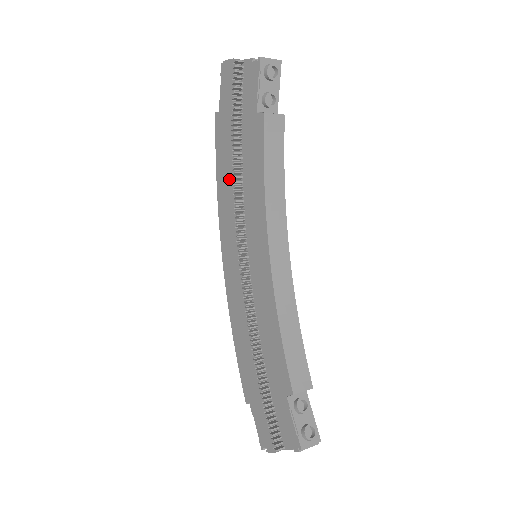
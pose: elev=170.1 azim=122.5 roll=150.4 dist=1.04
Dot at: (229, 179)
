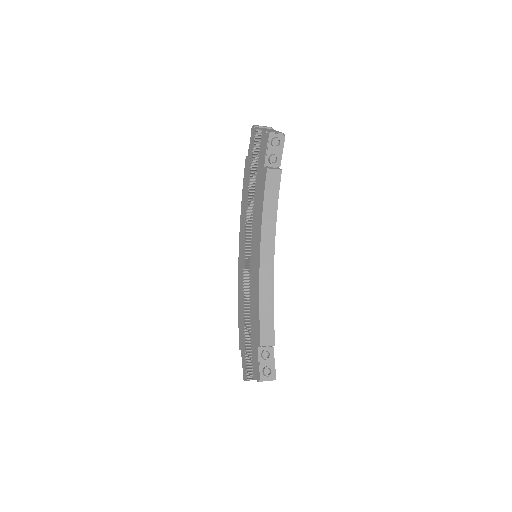
Dot at: (245, 204)
